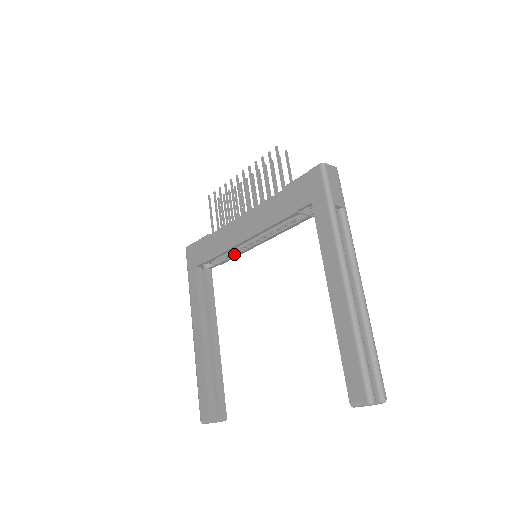
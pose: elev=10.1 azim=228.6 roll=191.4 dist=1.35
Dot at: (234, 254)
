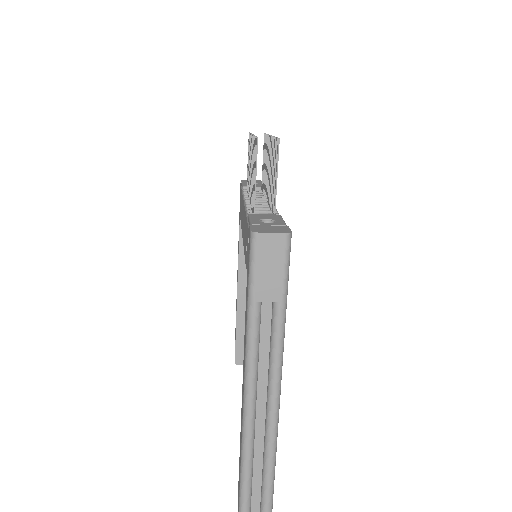
Dot at: occluded
